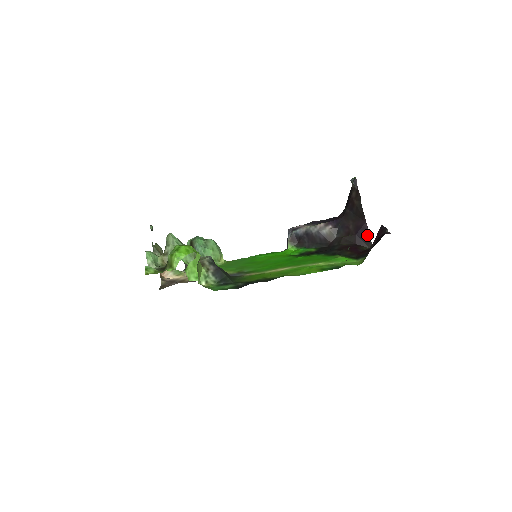
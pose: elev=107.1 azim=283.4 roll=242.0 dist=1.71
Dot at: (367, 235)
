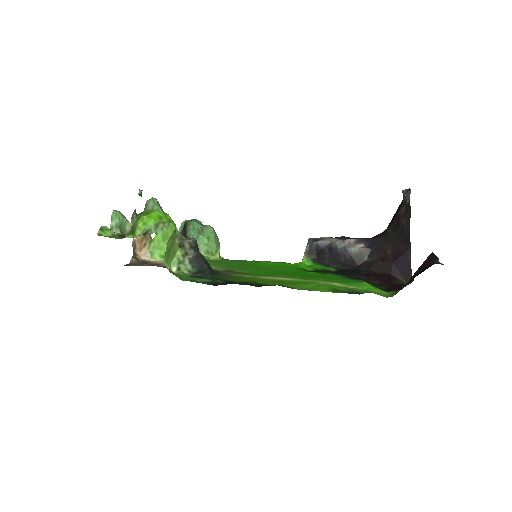
Dot at: (408, 266)
